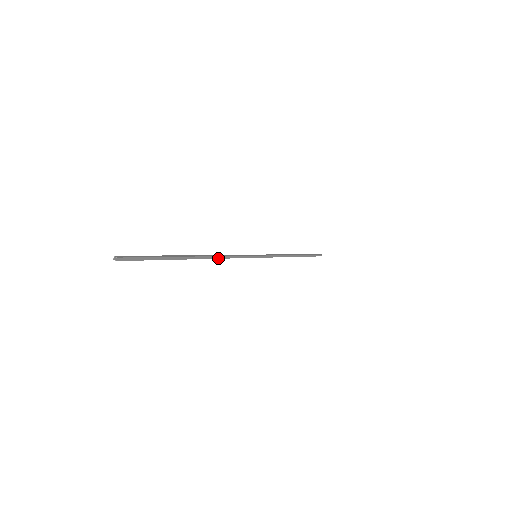
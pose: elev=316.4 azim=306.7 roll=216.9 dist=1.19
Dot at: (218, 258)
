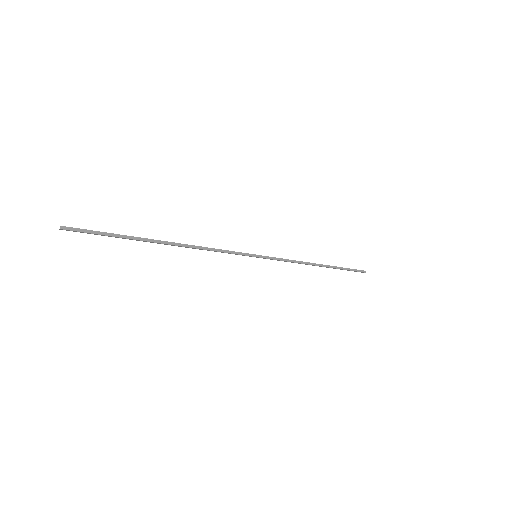
Dot at: (197, 248)
